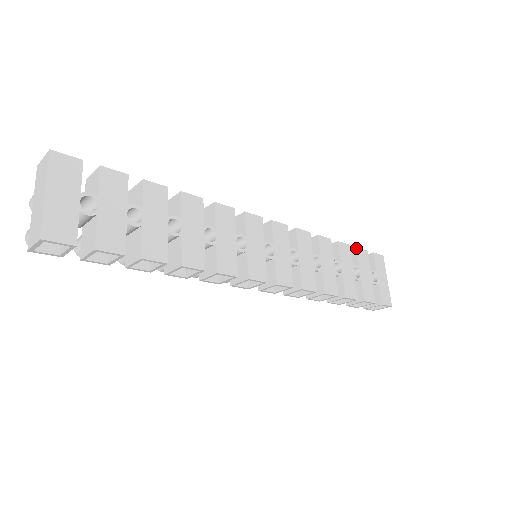
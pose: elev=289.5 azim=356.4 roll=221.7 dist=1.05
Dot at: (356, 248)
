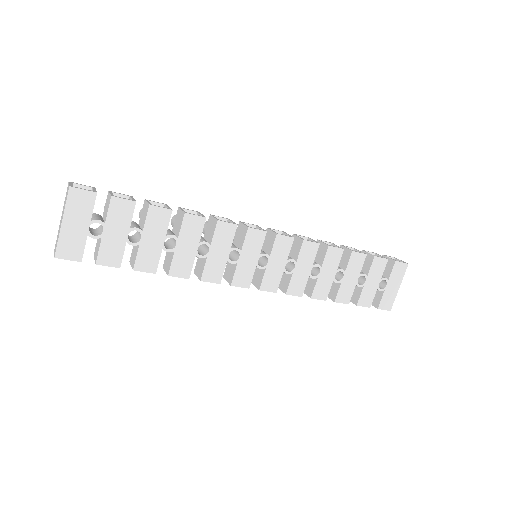
Dot at: (374, 257)
